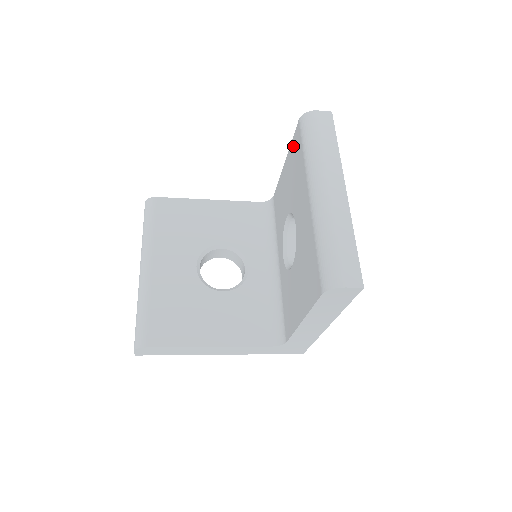
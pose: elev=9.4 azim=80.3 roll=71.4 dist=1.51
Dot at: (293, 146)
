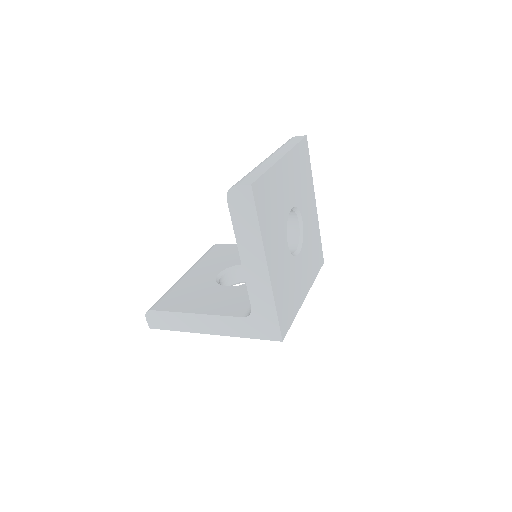
Dot at: occluded
